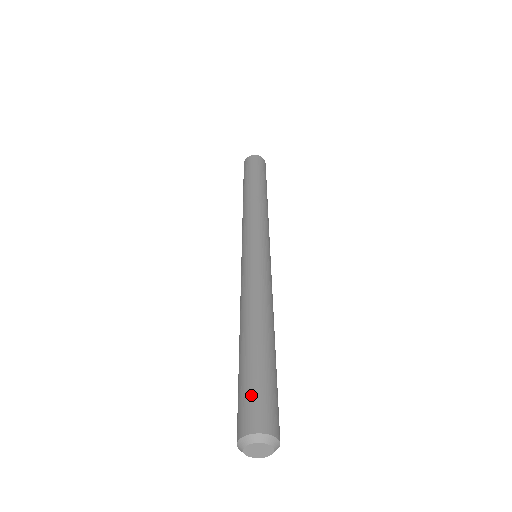
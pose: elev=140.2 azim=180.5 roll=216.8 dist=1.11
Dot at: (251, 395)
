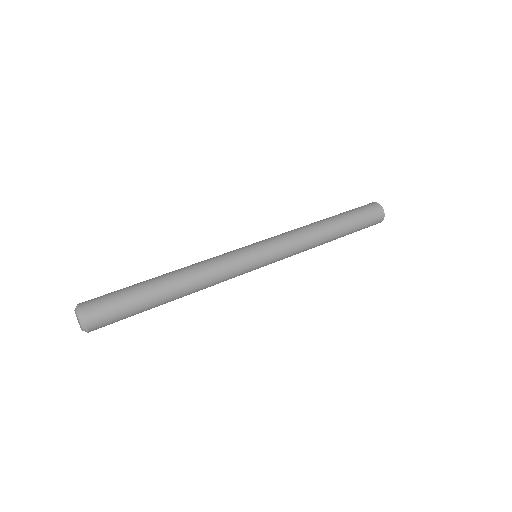
Dot at: (111, 301)
